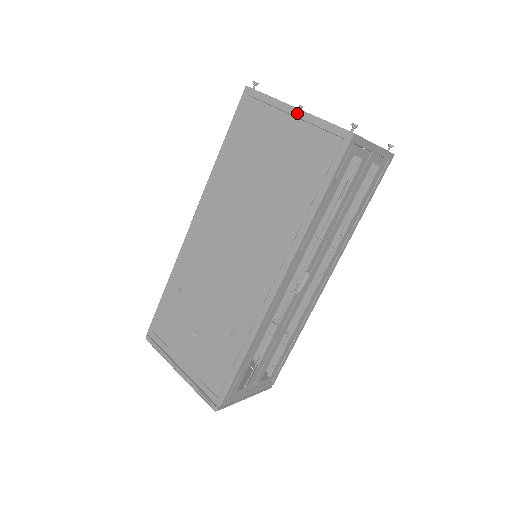
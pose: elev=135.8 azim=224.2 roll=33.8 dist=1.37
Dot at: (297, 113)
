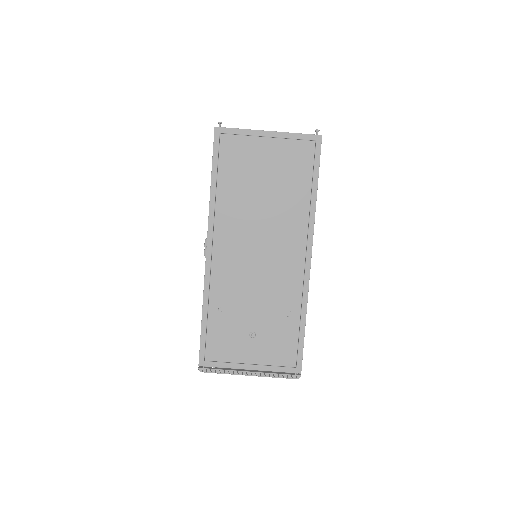
Dot at: (272, 134)
